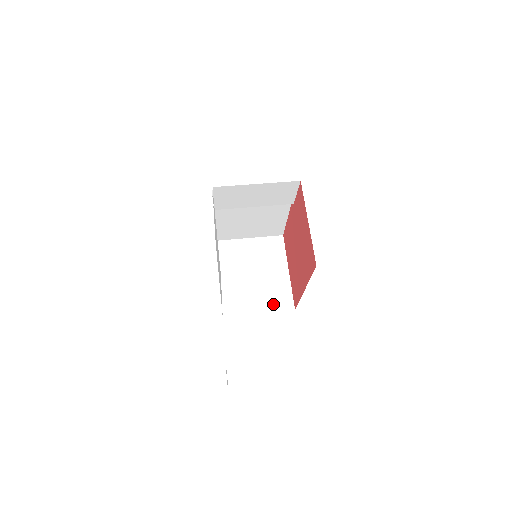
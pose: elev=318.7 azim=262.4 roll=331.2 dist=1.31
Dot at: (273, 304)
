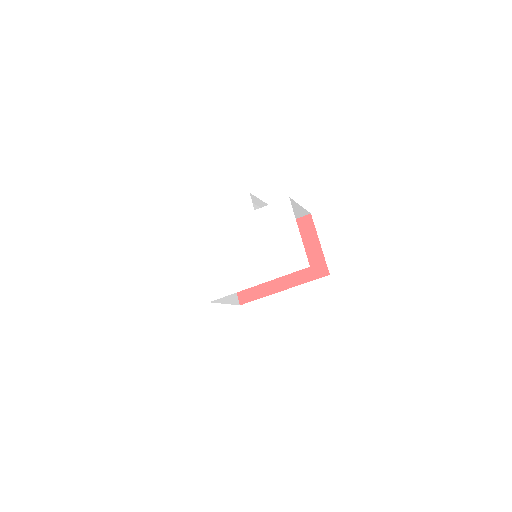
Dot at: (230, 298)
